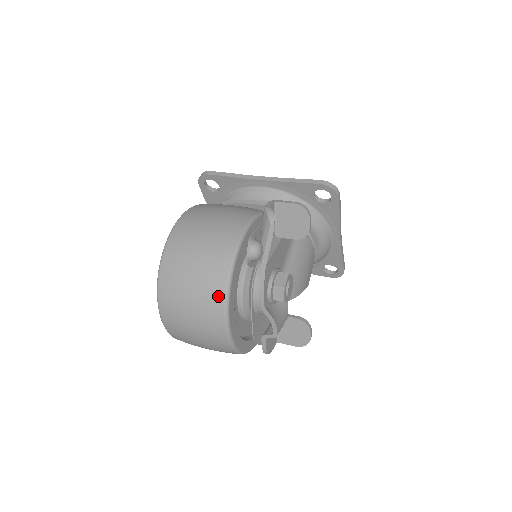
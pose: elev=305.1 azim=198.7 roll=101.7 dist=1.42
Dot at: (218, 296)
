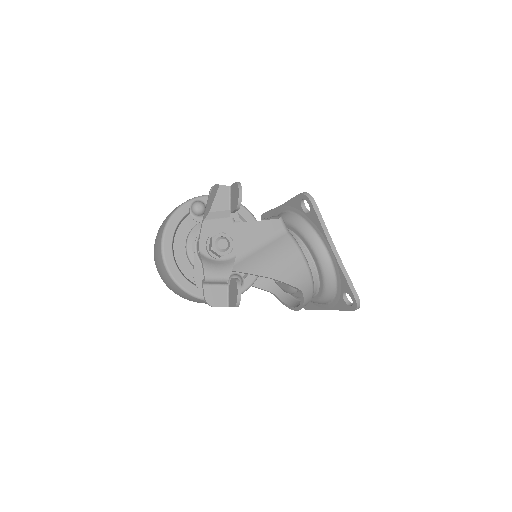
Dot at: (163, 229)
